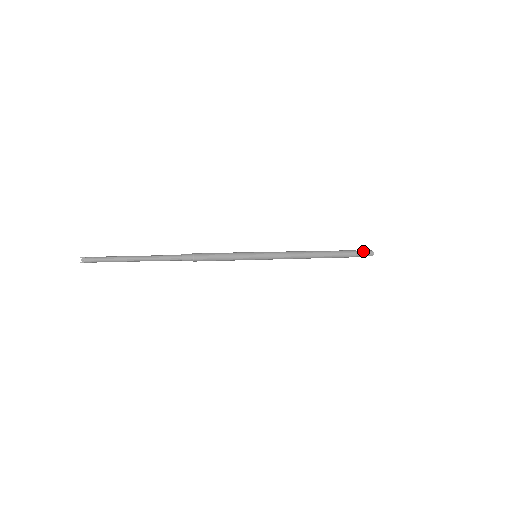
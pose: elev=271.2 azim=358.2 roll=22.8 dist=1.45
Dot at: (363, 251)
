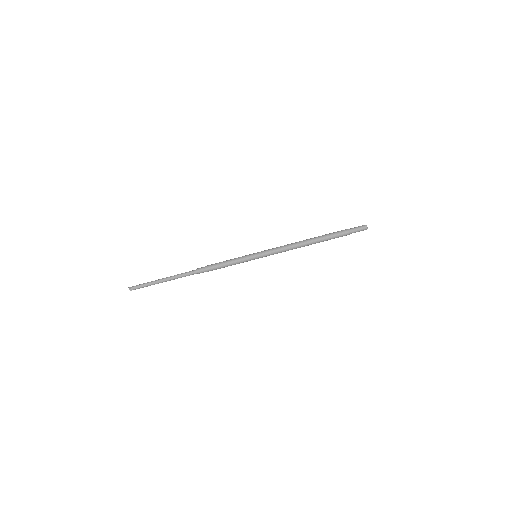
Dot at: (356, 228)
